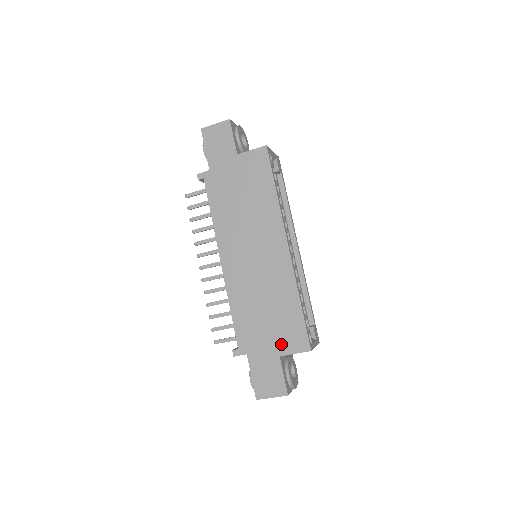
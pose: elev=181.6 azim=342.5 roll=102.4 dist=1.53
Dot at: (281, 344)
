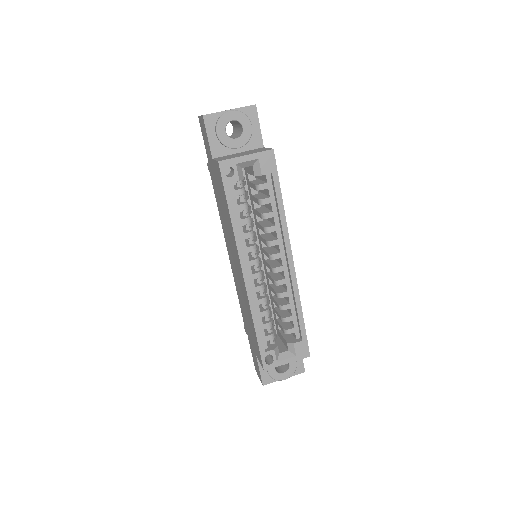
Dot at: (255, 348)
